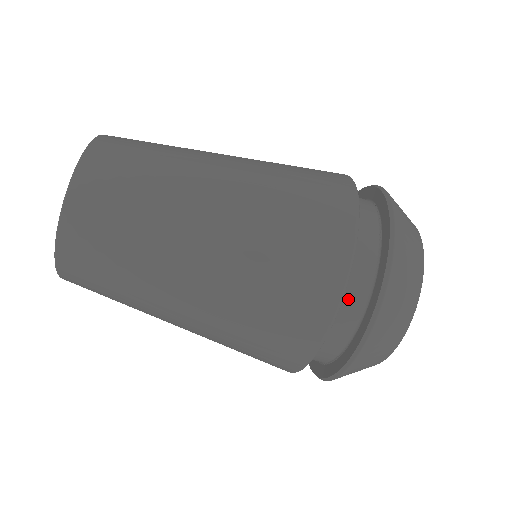
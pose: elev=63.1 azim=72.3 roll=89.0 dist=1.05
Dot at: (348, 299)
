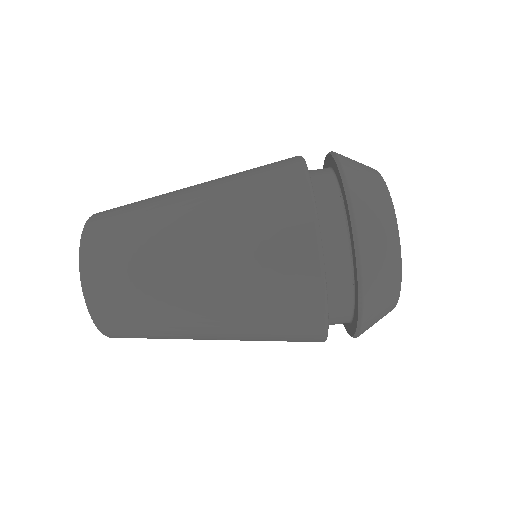
Dot at: (336, 305)
